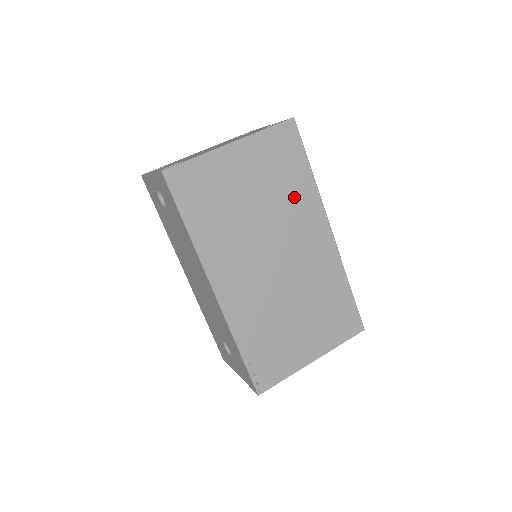
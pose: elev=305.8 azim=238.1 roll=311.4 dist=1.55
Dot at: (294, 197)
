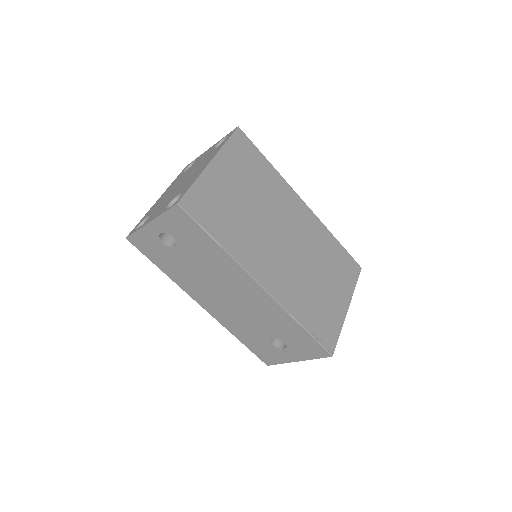
Dot at: (270, 187)
